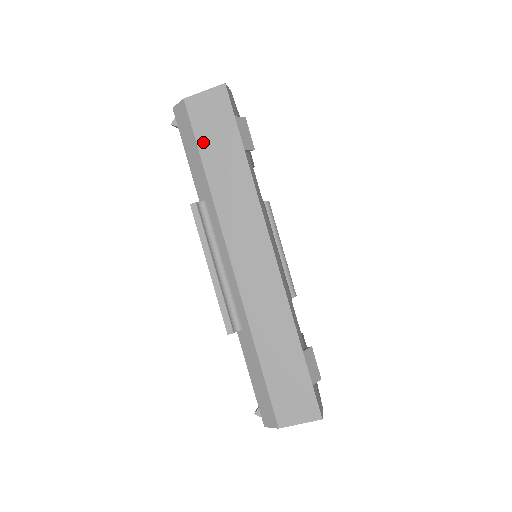
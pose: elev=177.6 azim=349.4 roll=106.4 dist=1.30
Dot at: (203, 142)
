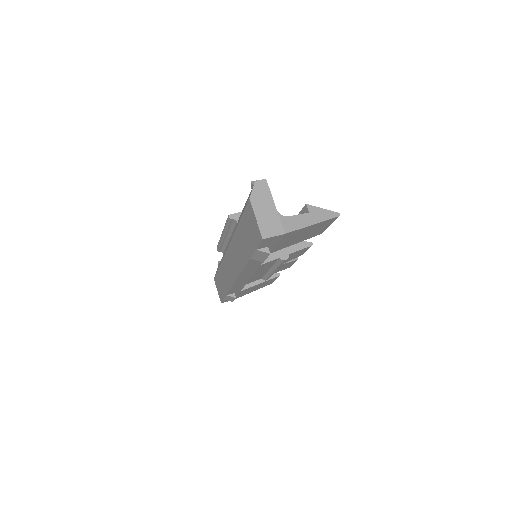
Dot at: (243, 222)
